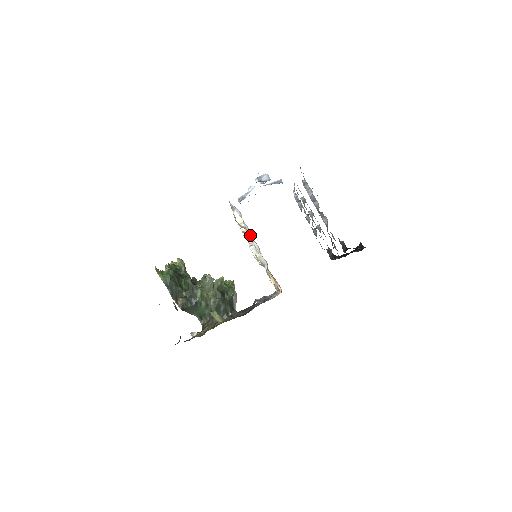
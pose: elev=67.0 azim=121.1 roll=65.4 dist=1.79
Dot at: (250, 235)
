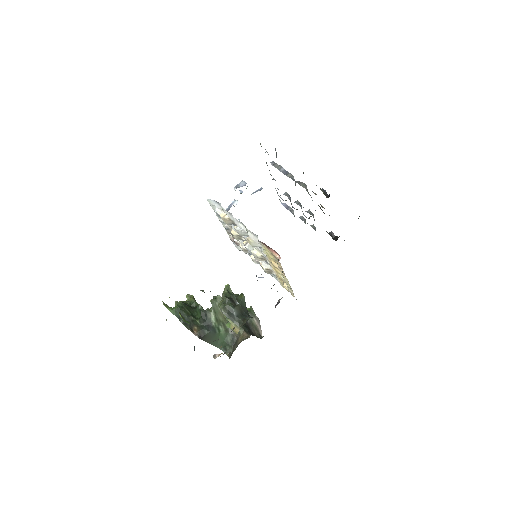
Dot at: (234, 220)
